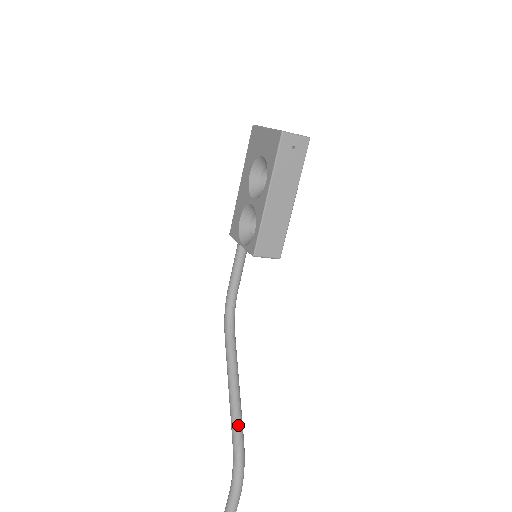
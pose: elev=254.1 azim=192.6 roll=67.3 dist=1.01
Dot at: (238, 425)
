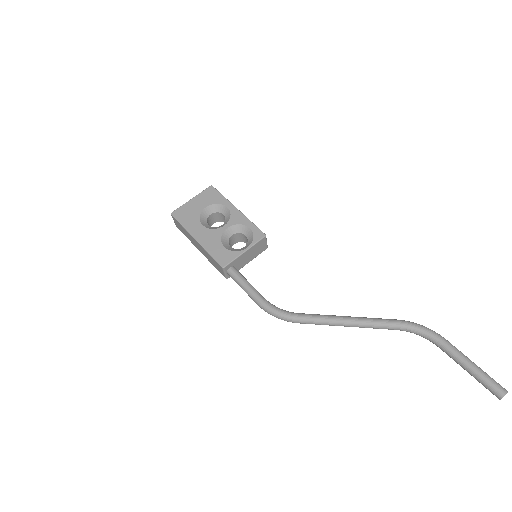
Dot at: (383, 319)
